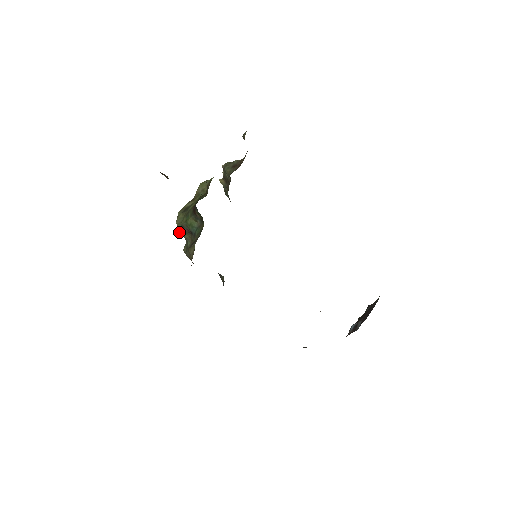
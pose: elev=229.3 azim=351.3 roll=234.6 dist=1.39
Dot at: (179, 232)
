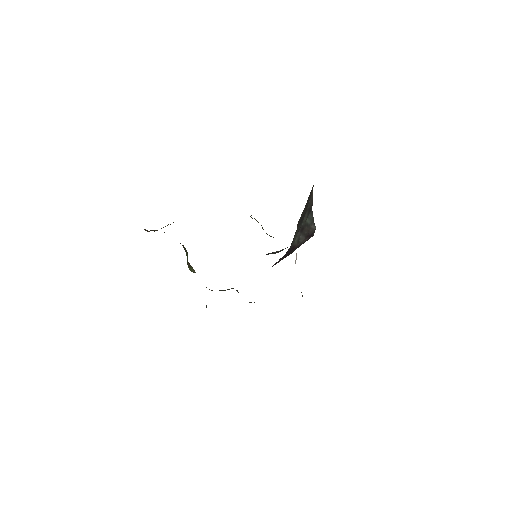
Dot at: (192, 271)
